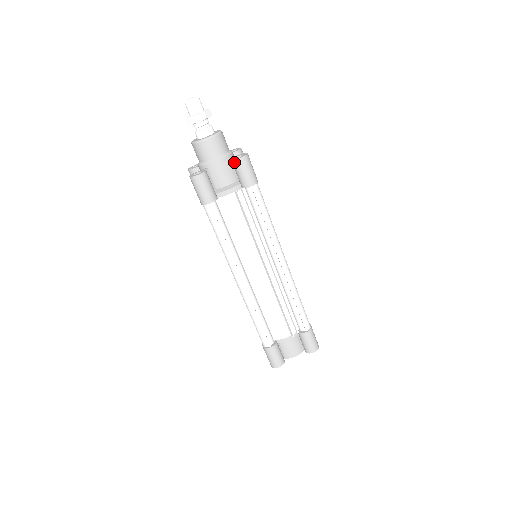
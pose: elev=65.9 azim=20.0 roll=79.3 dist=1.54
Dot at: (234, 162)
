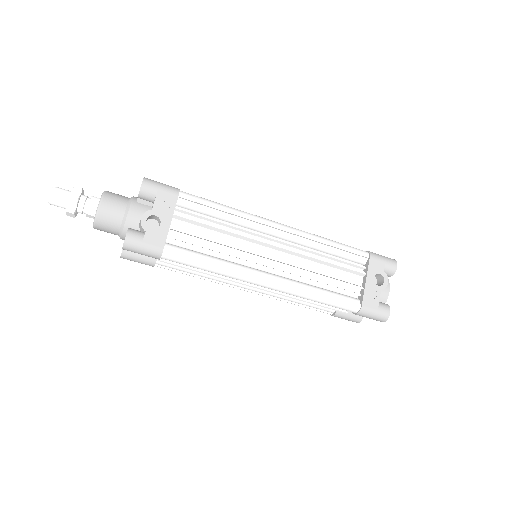
Dot at: occluded
